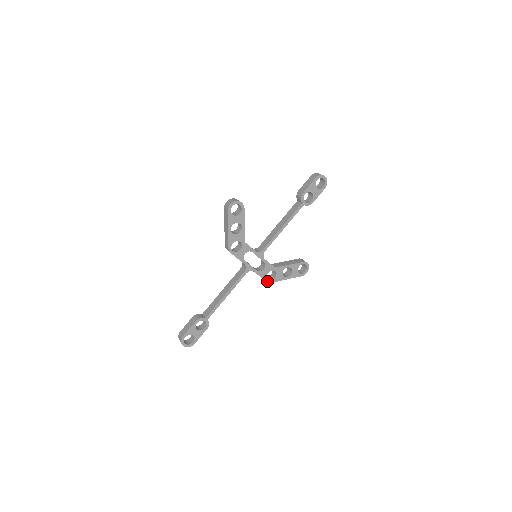
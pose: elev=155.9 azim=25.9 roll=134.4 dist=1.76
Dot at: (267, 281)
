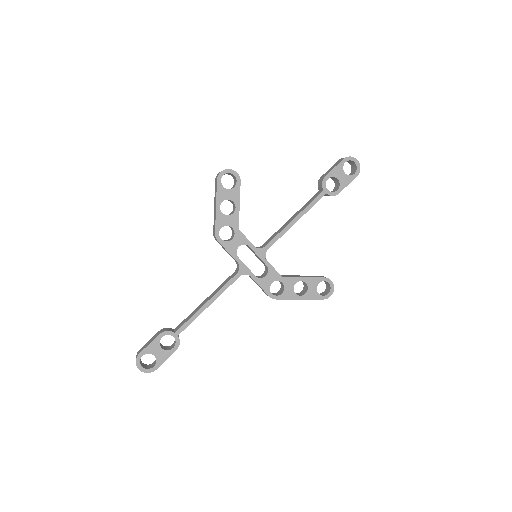
Dot at: (270, 295)
